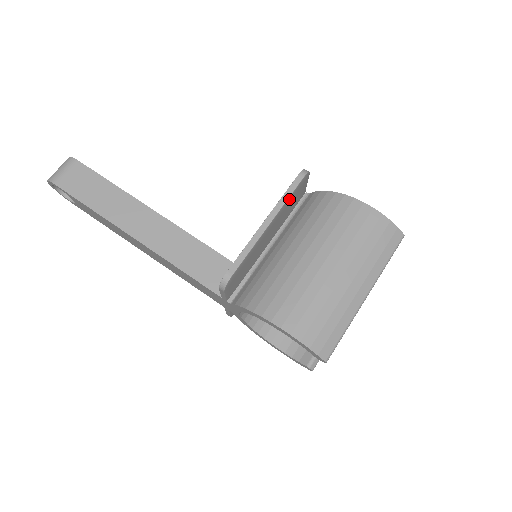
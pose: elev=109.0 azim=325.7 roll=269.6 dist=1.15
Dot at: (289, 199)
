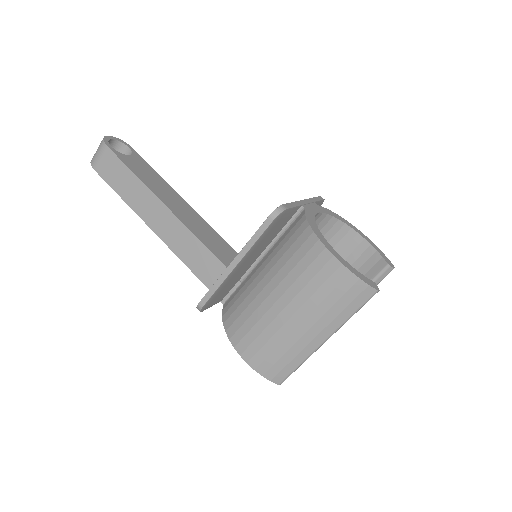
Dot at: (258, 240)
